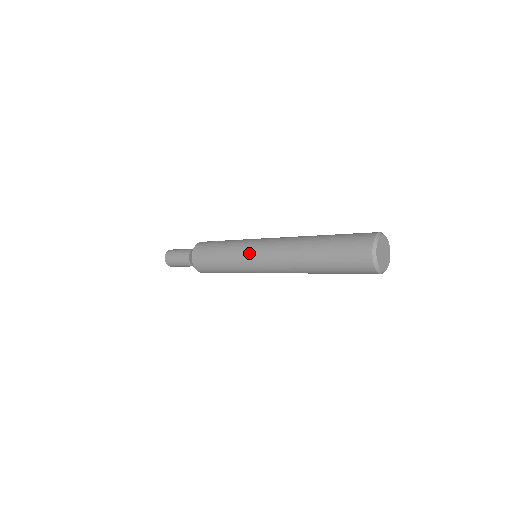
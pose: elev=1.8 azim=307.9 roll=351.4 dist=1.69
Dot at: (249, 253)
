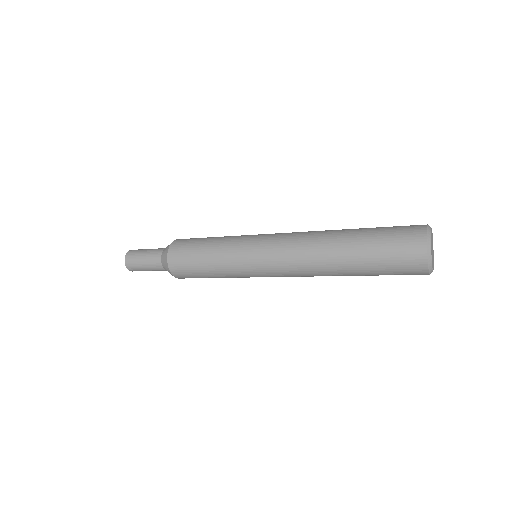
Dot at: (253, 246)
